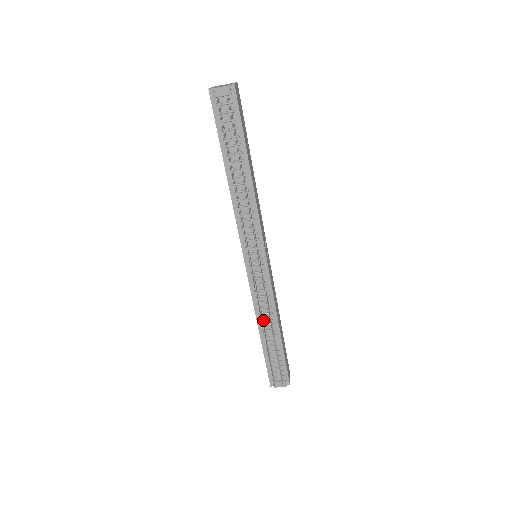
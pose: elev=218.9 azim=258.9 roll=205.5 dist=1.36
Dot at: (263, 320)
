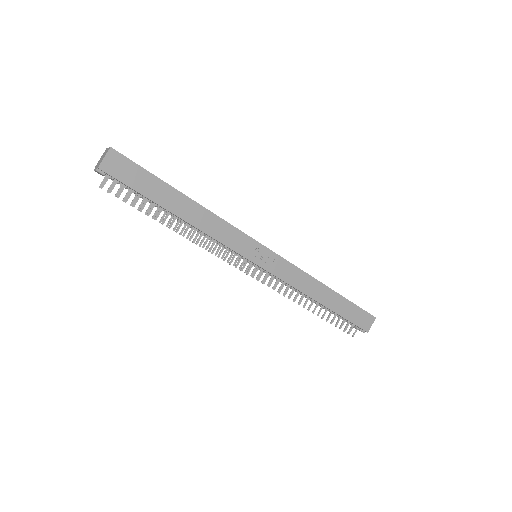
Dot at: occluded
